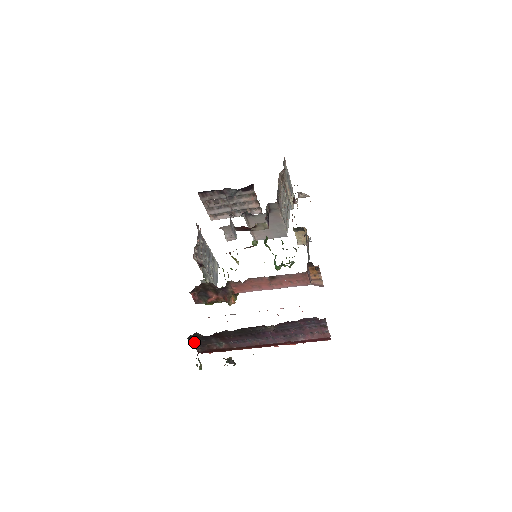
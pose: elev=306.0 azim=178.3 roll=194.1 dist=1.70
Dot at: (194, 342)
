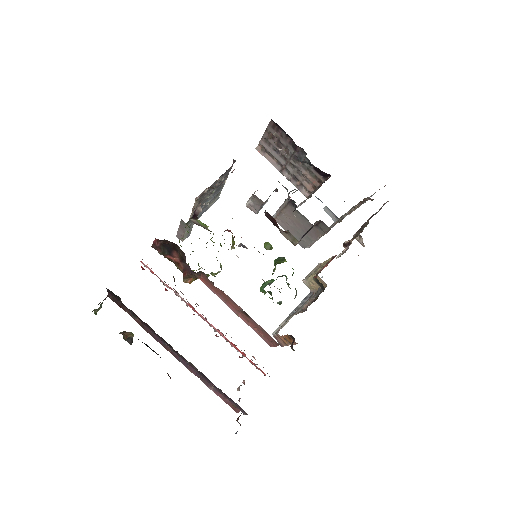
Dot at: occluded
